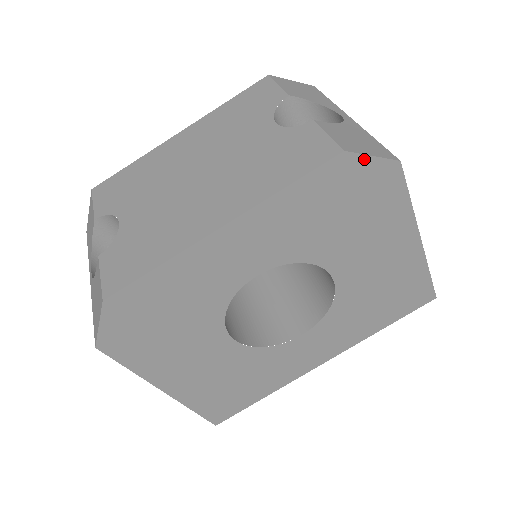
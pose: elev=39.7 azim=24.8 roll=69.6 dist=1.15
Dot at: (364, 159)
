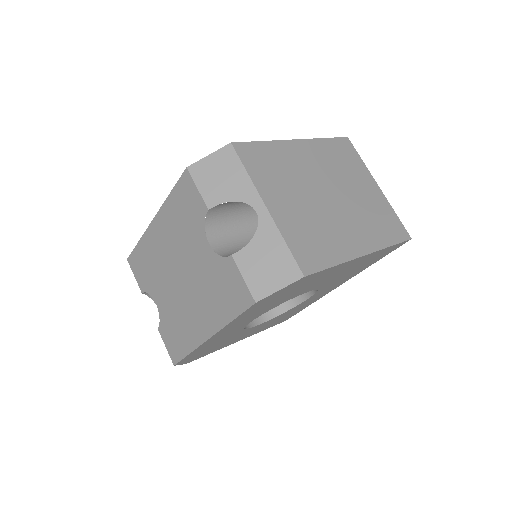
Dot at: (274, 293)
